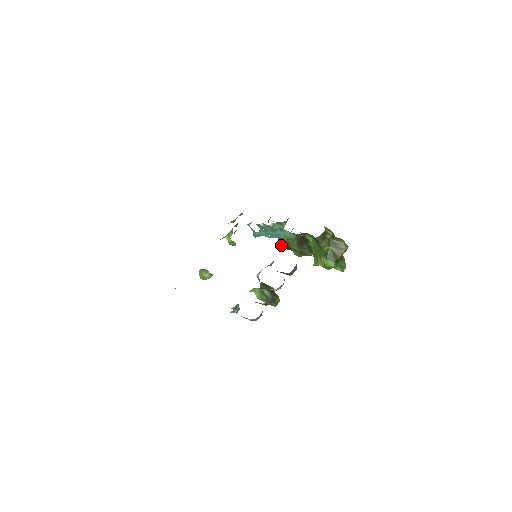
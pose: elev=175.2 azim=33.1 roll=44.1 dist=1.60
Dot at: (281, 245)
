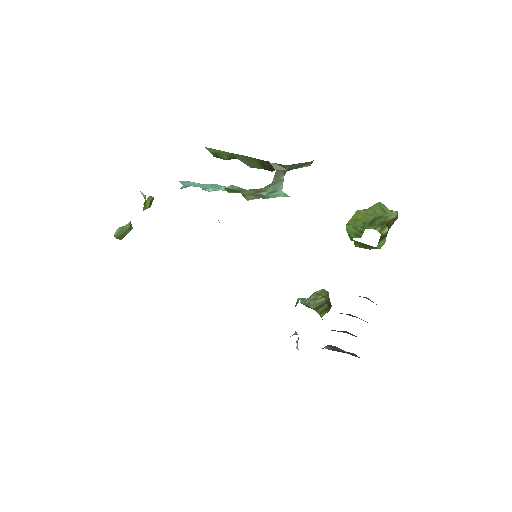
Dot at: occluded
